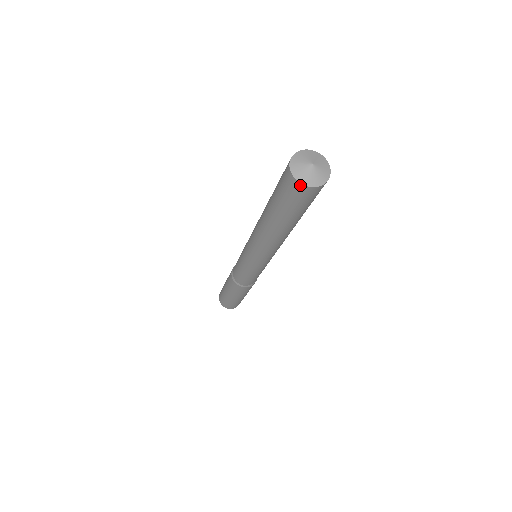
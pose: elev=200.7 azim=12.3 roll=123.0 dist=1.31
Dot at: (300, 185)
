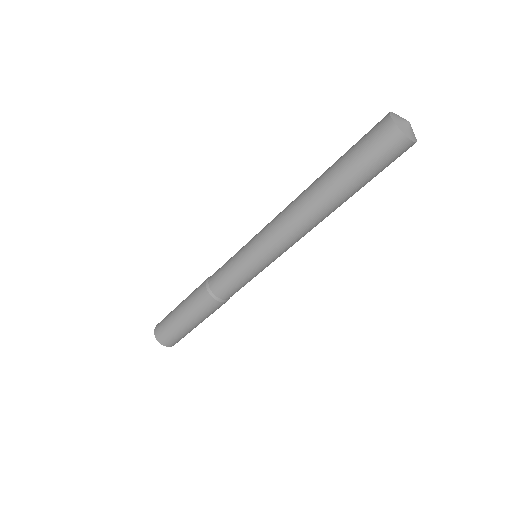
Dot at: (406, 140)
